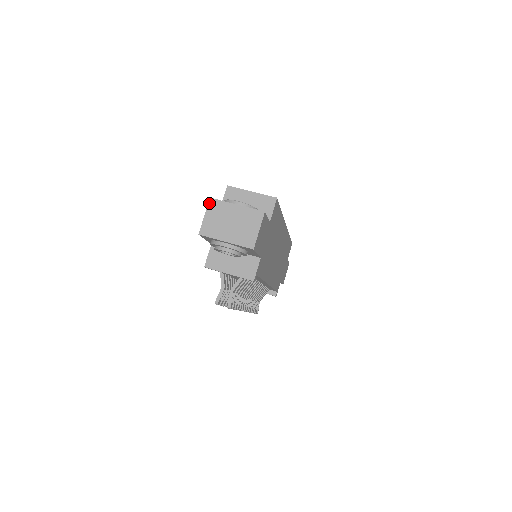
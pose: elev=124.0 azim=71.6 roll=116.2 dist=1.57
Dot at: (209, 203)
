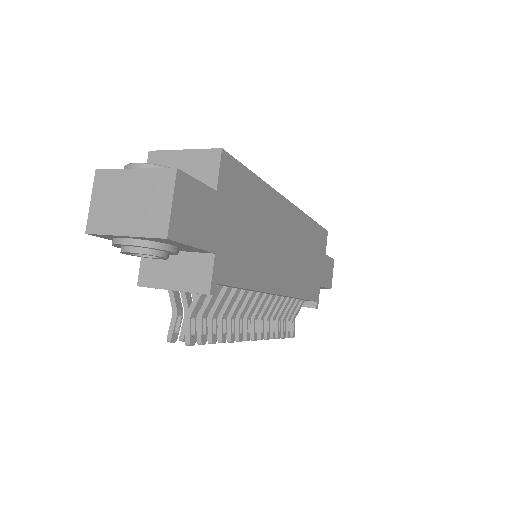
Dot at: (95, 178)
